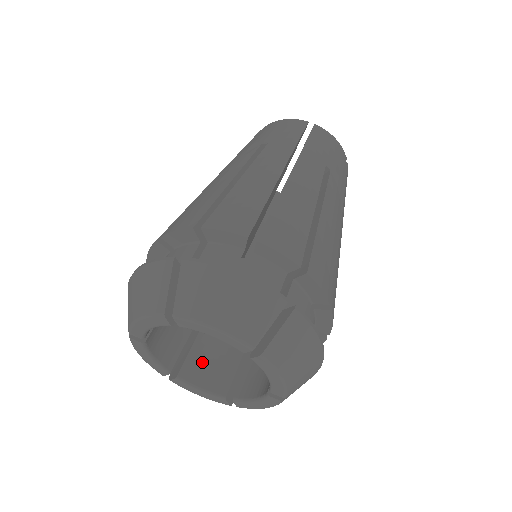
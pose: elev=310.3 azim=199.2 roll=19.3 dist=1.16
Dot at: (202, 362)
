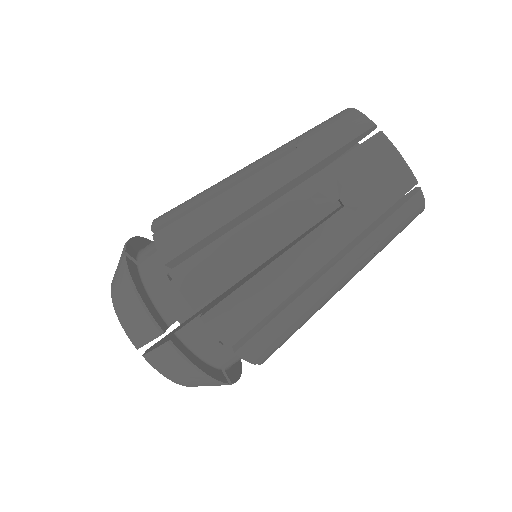
Dot at: occluded
